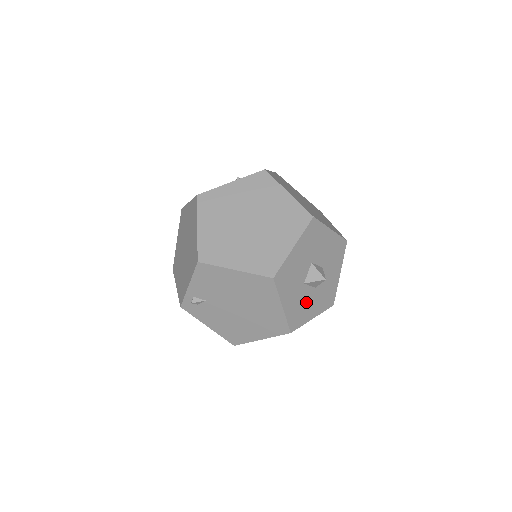
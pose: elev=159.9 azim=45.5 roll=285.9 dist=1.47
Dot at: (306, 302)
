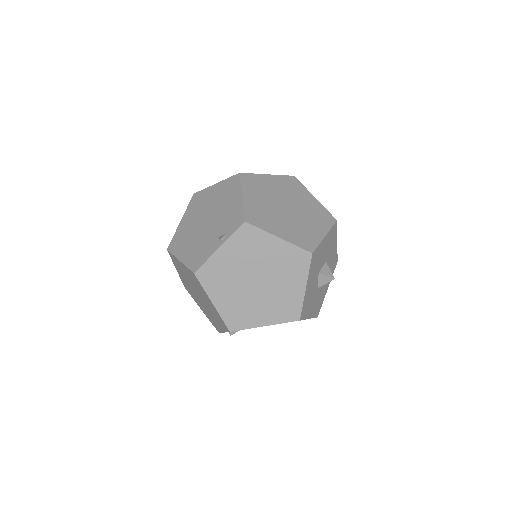
Dot at: (321, 292)
